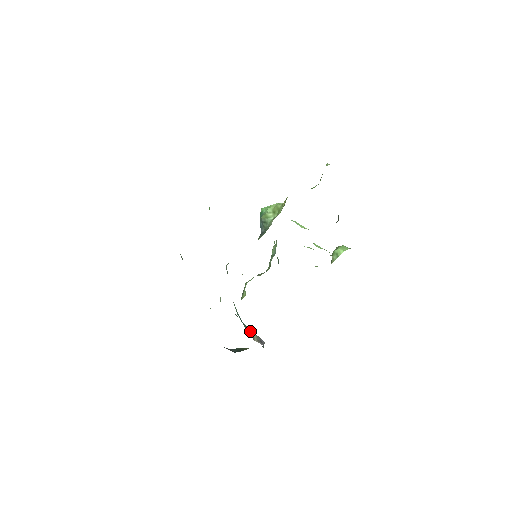
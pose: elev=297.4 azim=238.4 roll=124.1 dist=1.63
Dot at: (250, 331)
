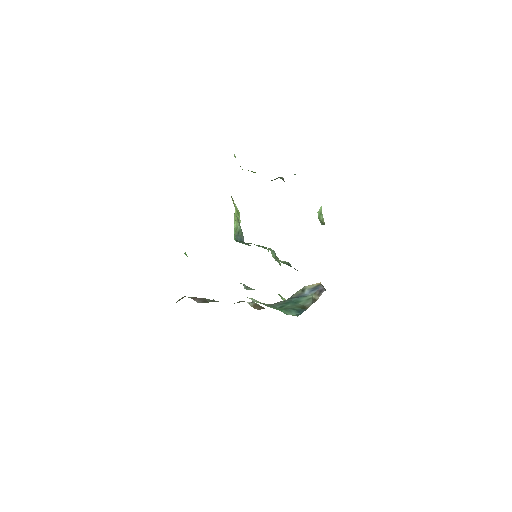
Dot at: (308, 300)
